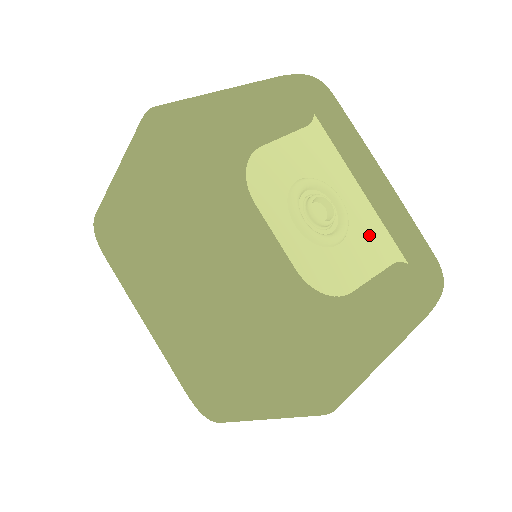
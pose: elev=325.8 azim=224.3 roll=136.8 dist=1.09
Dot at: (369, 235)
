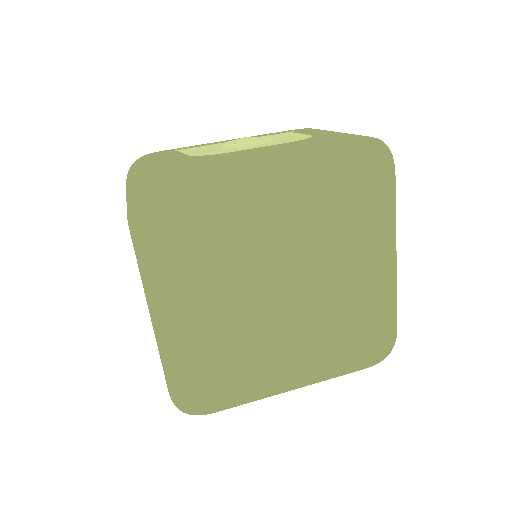
Dot at: occluded
